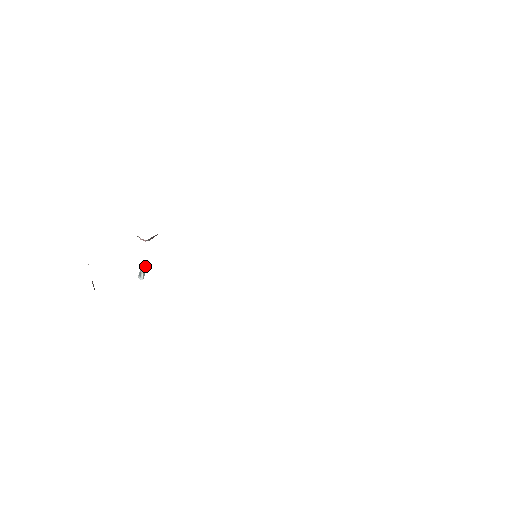
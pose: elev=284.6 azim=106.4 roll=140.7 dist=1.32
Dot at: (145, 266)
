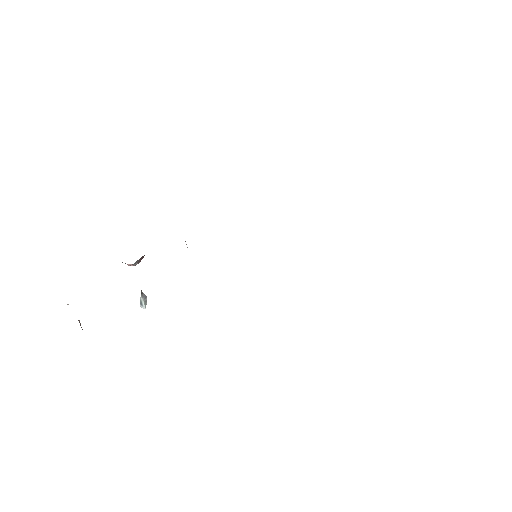
Dot at: (143, 293)
